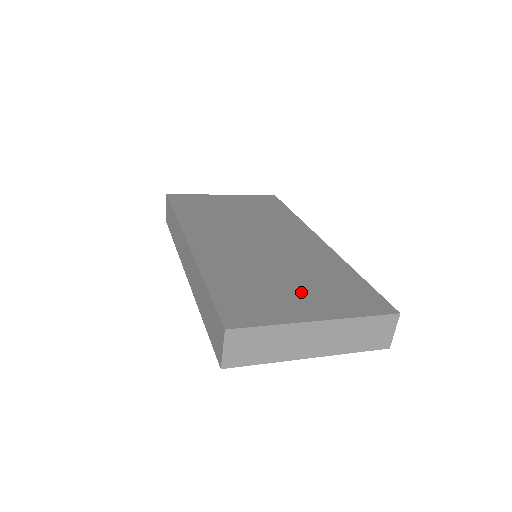
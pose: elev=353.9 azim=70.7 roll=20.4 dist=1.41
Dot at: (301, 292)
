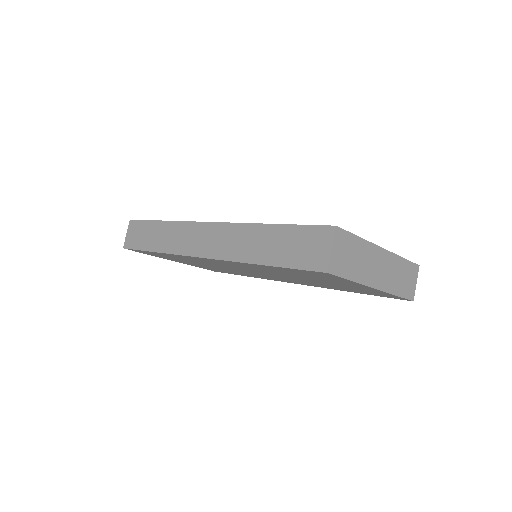
Dot at: occluded
